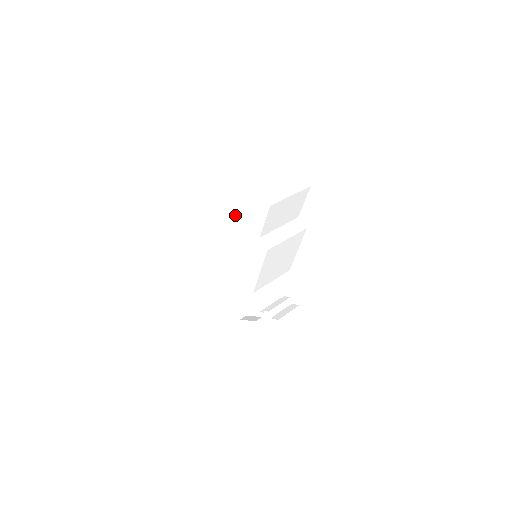
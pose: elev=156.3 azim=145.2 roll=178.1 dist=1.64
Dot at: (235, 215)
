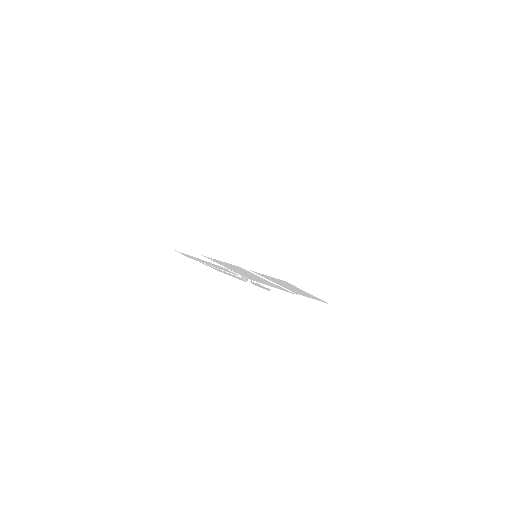
Dot at: occluded
